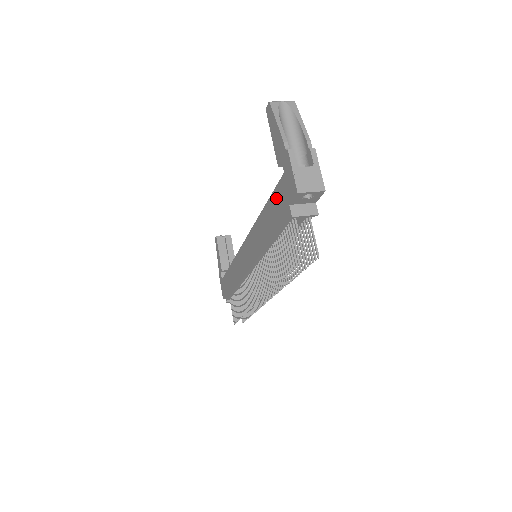
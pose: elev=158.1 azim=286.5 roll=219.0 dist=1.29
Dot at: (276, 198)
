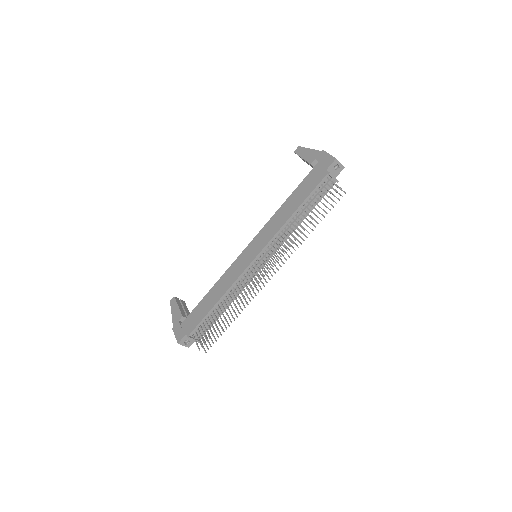
Dot at: (308, 179)
